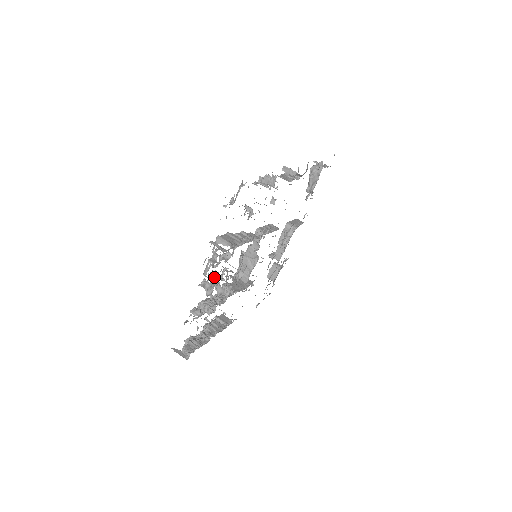
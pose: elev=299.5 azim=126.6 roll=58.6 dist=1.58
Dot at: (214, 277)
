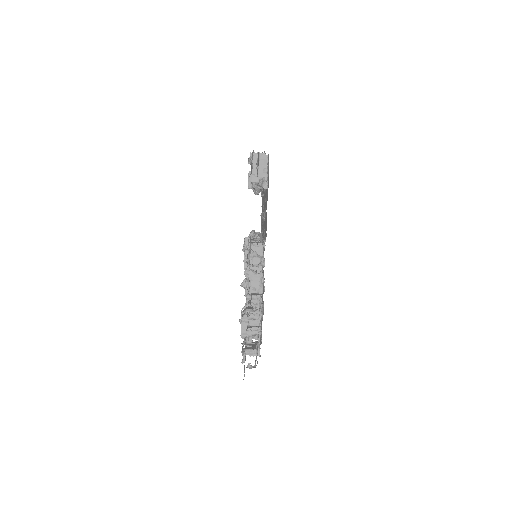
Dot at: occluded
